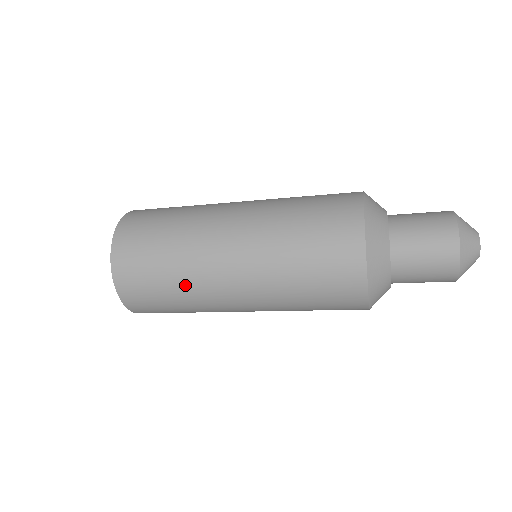
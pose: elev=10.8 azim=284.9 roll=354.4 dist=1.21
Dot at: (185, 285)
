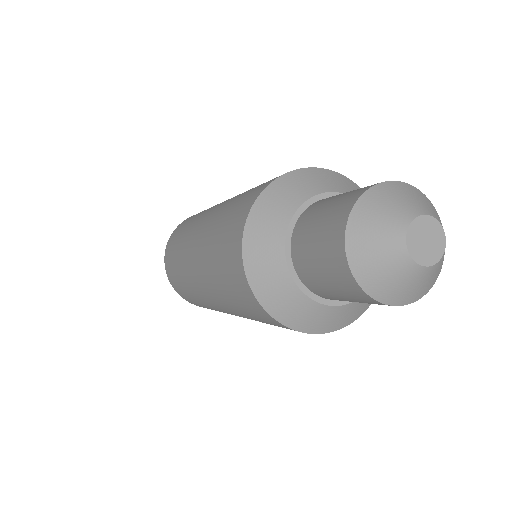
Dot at: (181, 248)
